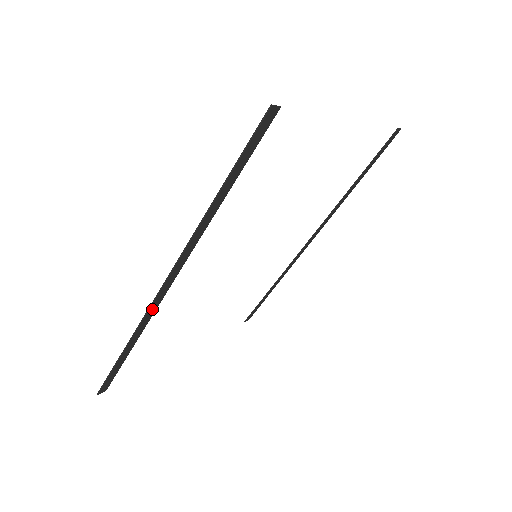
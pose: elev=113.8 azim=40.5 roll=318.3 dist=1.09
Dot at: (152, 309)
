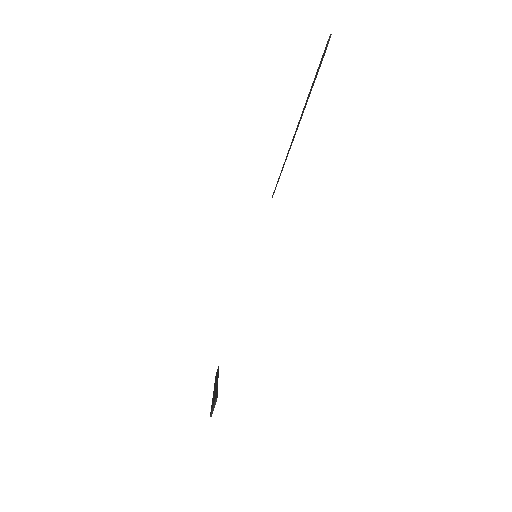
Dot at: occluded
